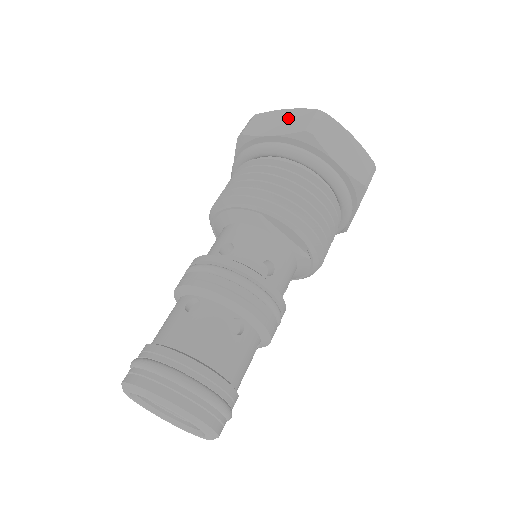
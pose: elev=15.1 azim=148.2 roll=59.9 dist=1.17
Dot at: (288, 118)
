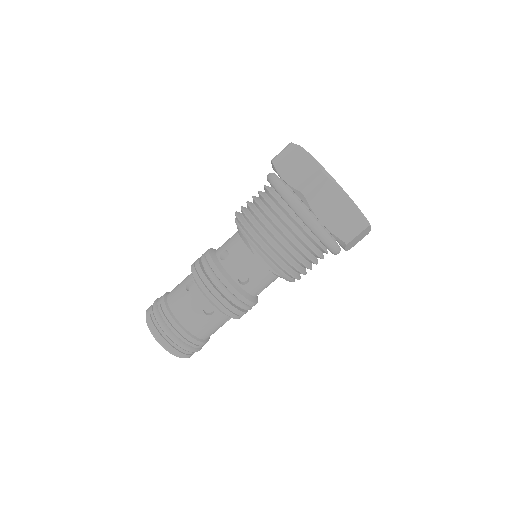
Dot at: (303, 167)
